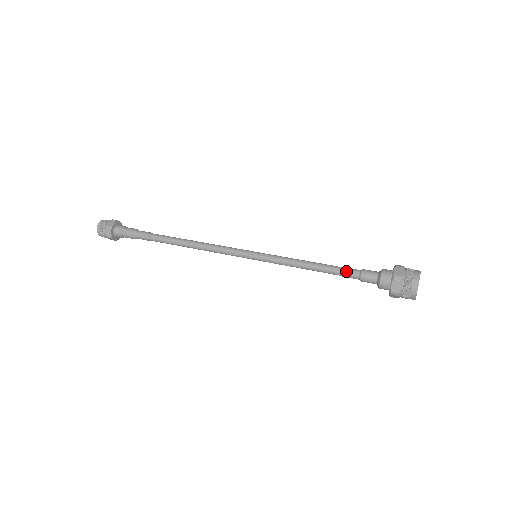
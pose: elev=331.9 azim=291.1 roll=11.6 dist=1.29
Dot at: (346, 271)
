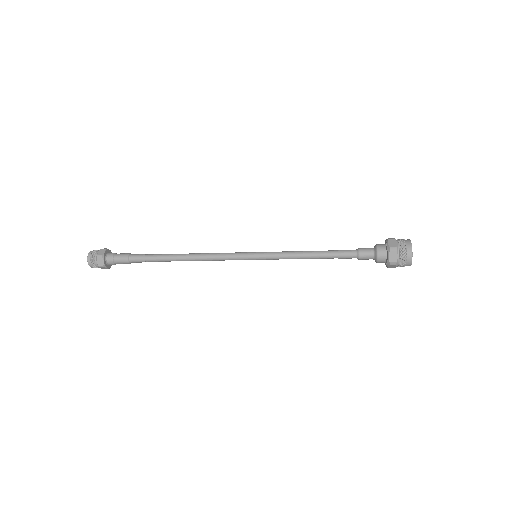
Dot at: (344, 253)
